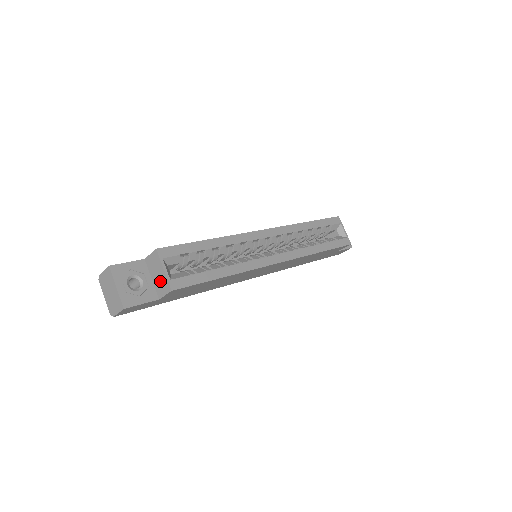
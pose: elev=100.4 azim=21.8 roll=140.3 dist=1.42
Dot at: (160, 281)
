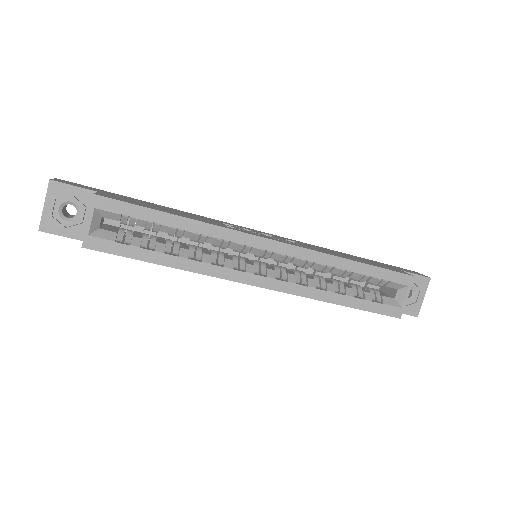
Dot at: occluded
